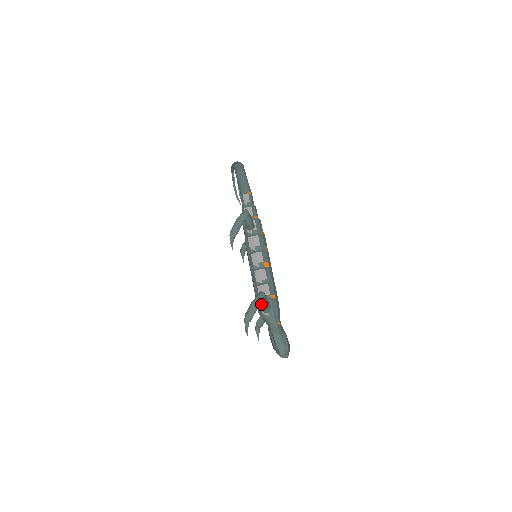
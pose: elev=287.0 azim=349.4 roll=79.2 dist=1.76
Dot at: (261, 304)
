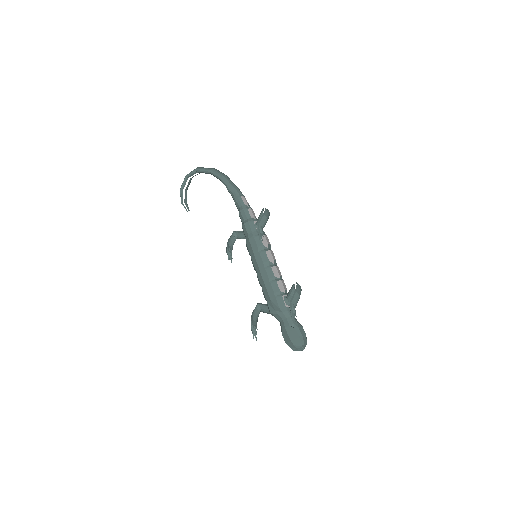
Dot at: occluded
